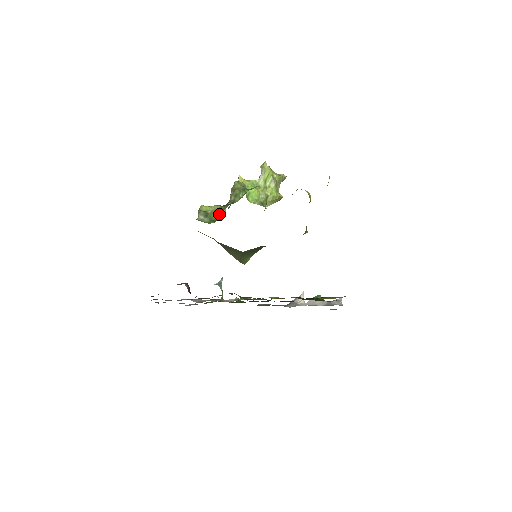
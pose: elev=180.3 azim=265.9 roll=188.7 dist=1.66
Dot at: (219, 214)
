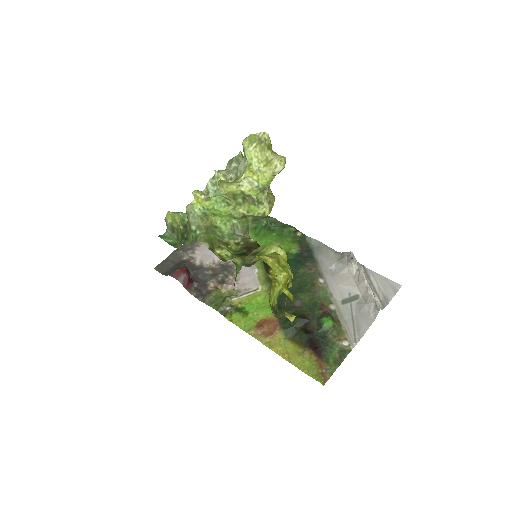
Dot at: occluded
